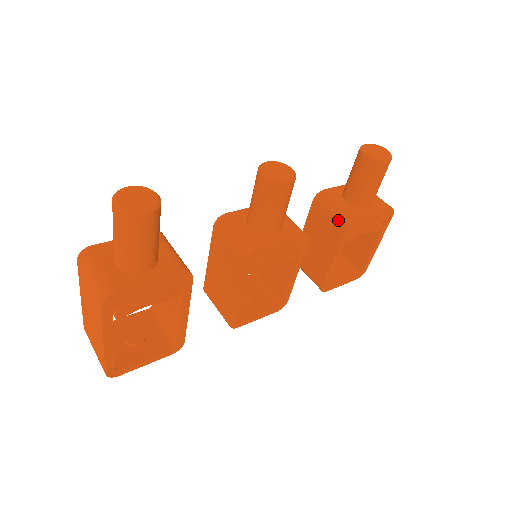
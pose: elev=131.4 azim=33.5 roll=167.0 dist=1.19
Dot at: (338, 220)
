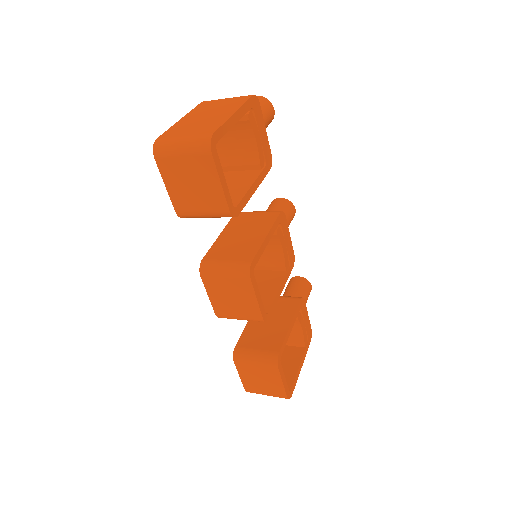
Dot at: (291, 297)
